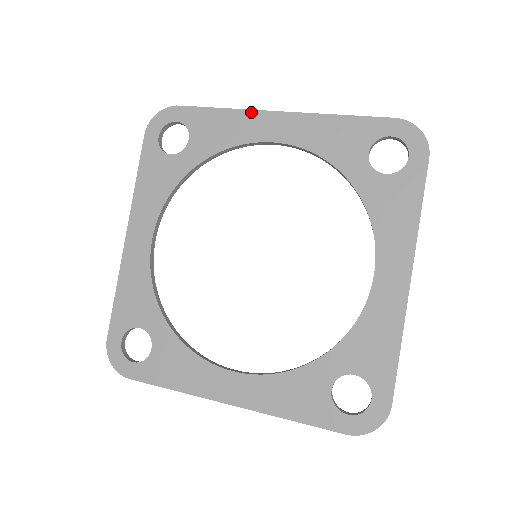
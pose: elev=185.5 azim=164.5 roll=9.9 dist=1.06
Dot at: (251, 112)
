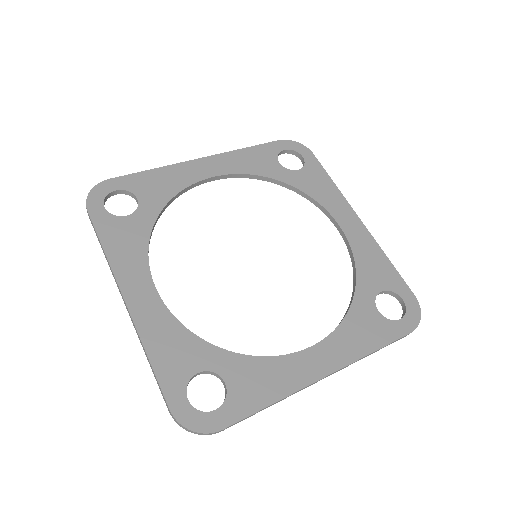
Dot at: (179, 164)
